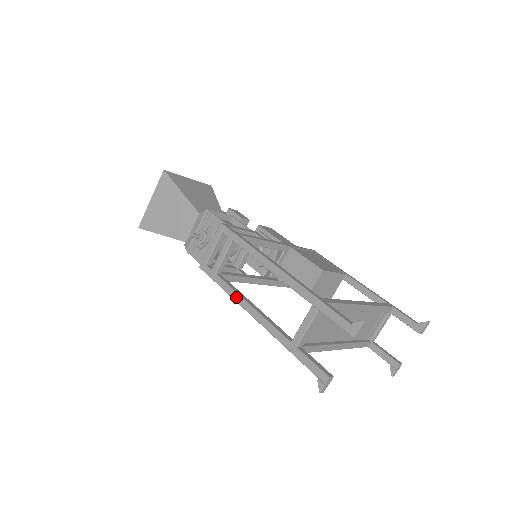
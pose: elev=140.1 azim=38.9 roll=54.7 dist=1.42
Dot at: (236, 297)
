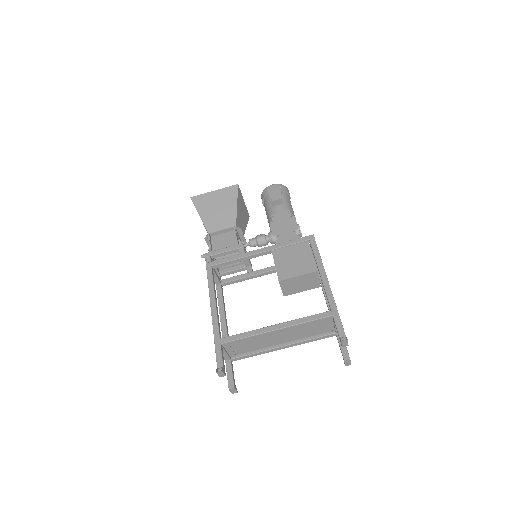
Dot at: (219, 308)
